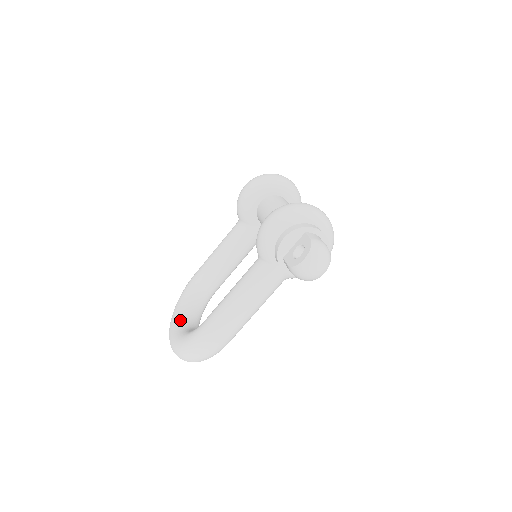
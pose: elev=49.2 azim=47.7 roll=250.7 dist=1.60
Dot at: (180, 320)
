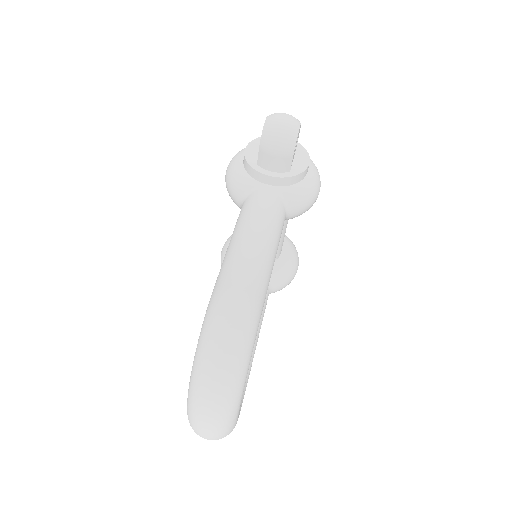
Dot at: occluded
